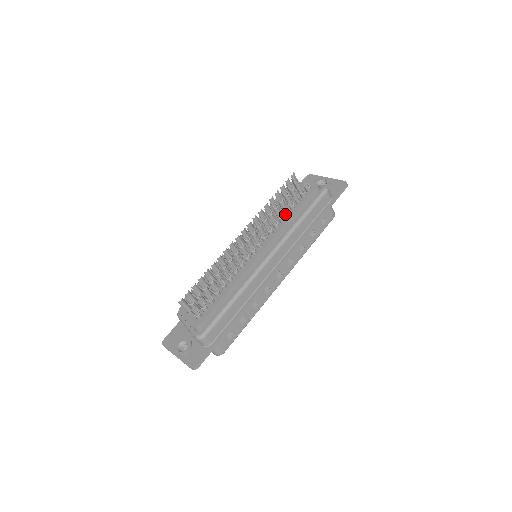
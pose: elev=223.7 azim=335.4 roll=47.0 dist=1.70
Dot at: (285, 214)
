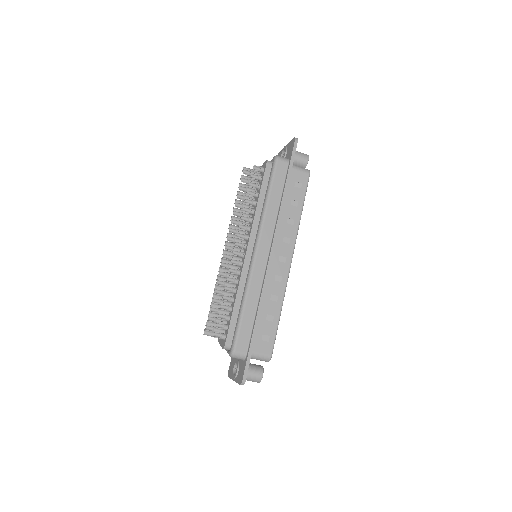
Dot at: (253, 205)
